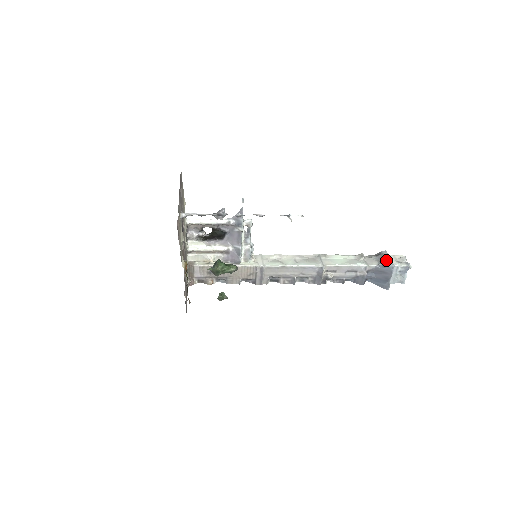
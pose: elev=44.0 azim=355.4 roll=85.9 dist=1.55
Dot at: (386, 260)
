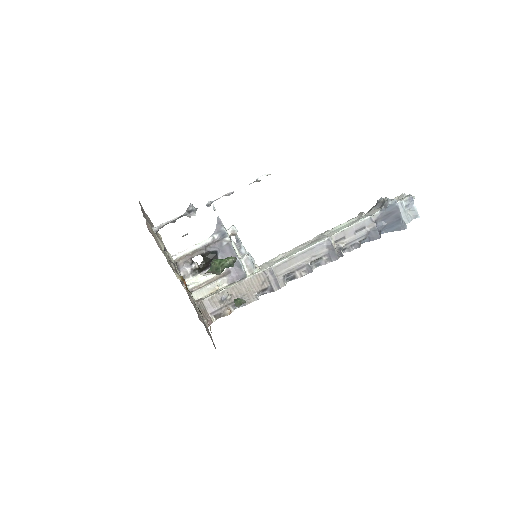
Dot at: (385, 201)
